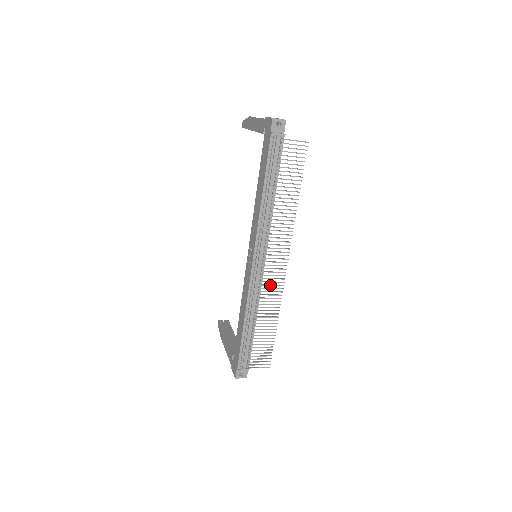
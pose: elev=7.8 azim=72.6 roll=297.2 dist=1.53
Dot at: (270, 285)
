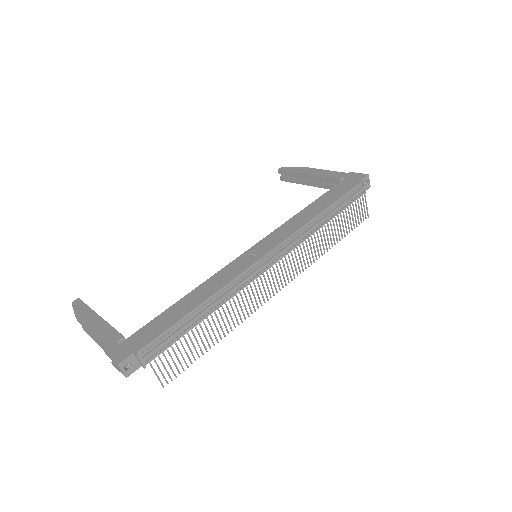
Dot at: (257, 291)
